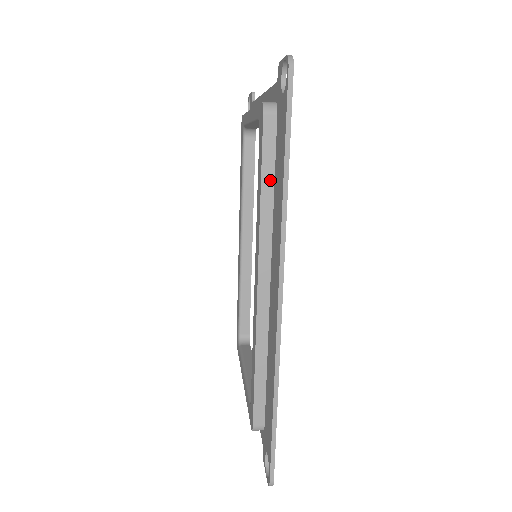
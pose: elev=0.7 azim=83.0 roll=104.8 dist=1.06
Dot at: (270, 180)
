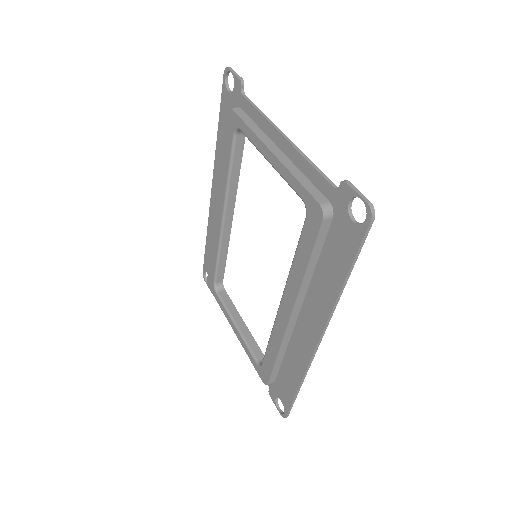
Dot at: (315, 259)
